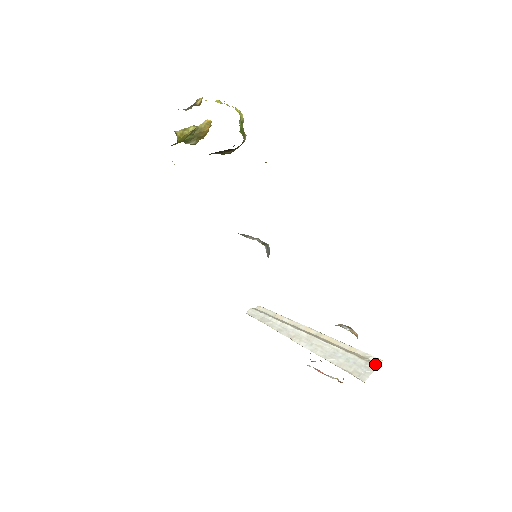
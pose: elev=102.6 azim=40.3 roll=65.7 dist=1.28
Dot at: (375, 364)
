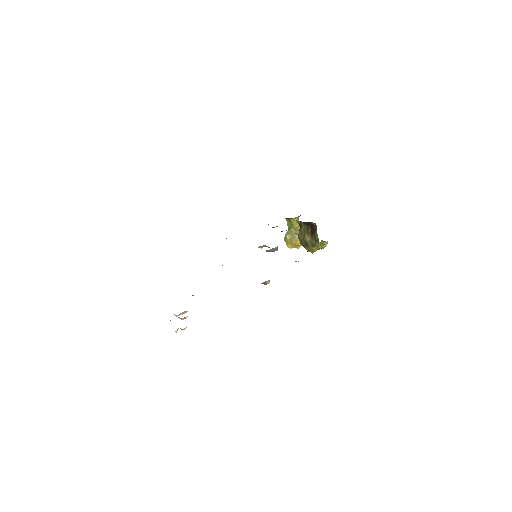
Dot at: occluded
